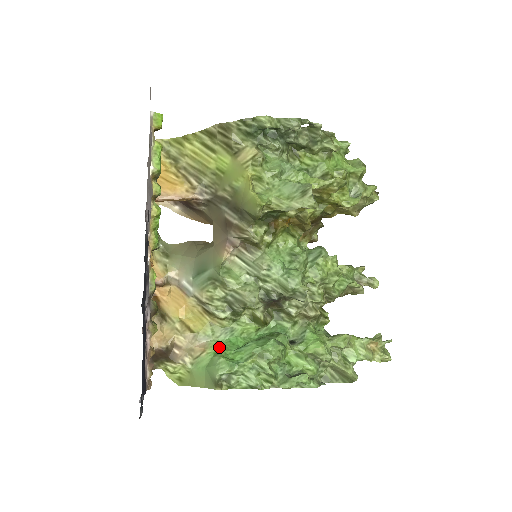
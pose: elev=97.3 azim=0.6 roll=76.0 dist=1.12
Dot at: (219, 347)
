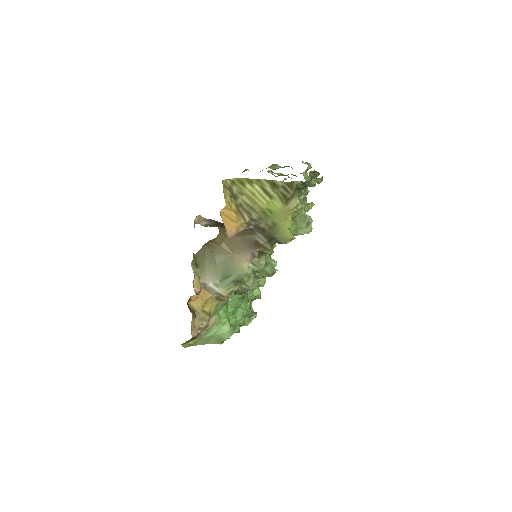
Dot at: (221, 318)
